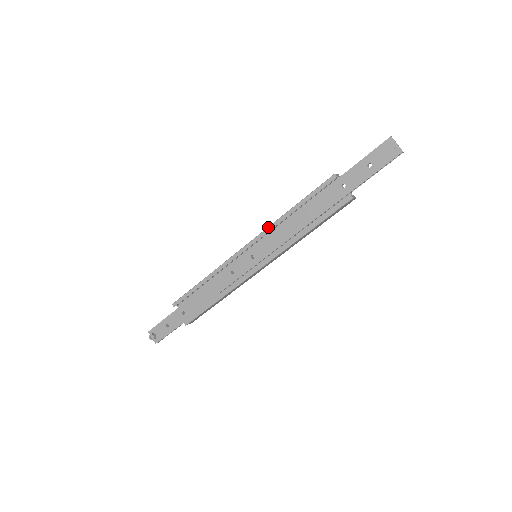
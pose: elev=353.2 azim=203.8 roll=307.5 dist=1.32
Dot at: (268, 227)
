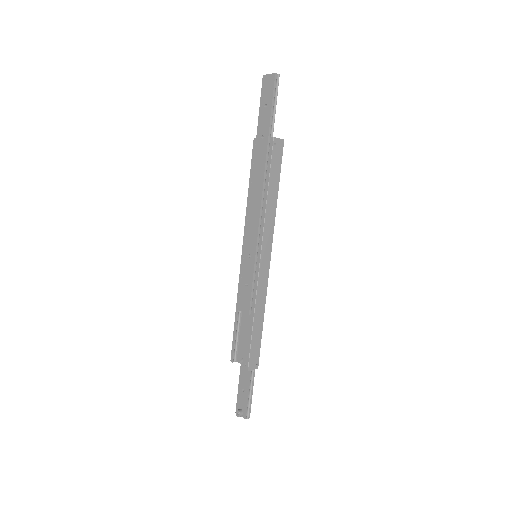
Dot at: (245, 223)
